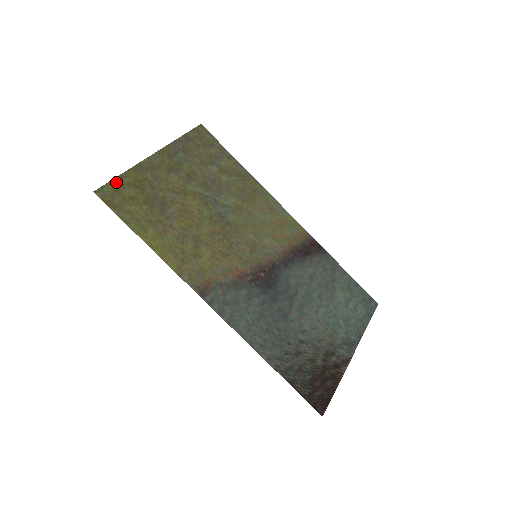
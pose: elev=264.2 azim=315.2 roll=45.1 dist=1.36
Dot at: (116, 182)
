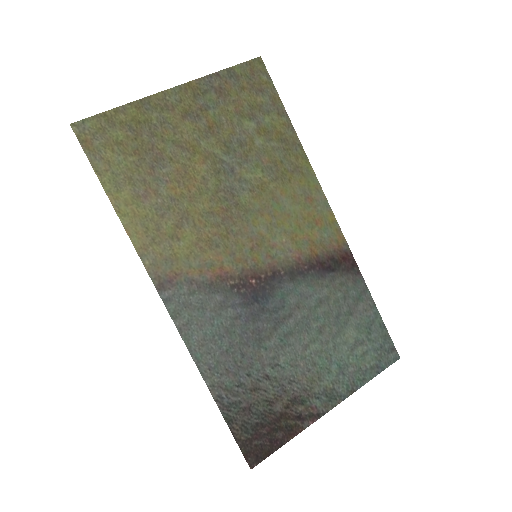
Dot at: (106, 117)
